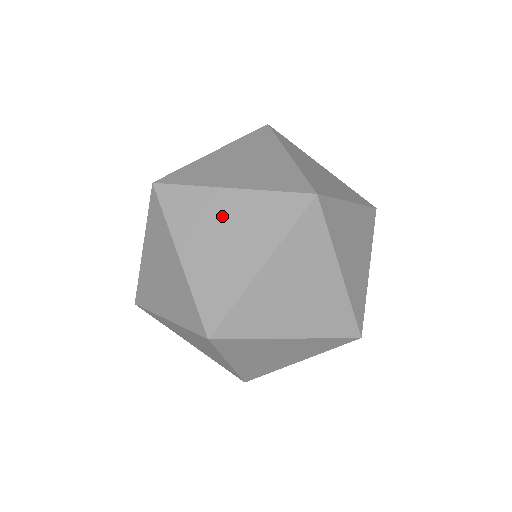
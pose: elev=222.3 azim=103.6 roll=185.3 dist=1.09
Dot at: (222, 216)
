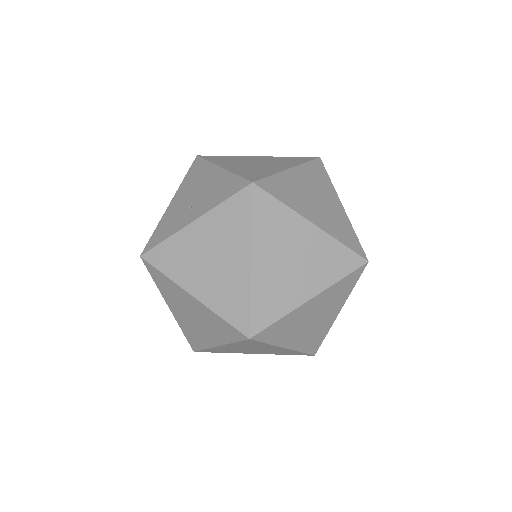
Dot at: (299, 244)
